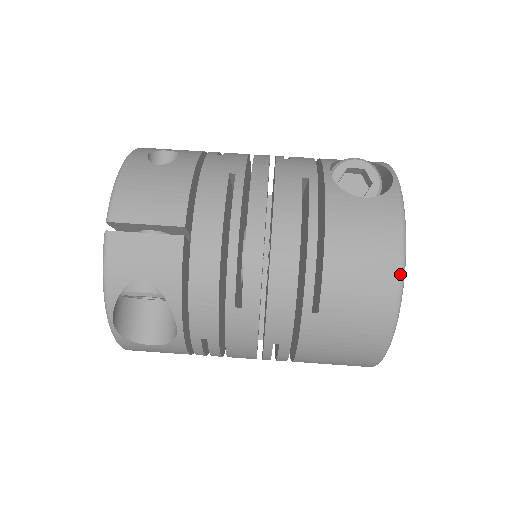
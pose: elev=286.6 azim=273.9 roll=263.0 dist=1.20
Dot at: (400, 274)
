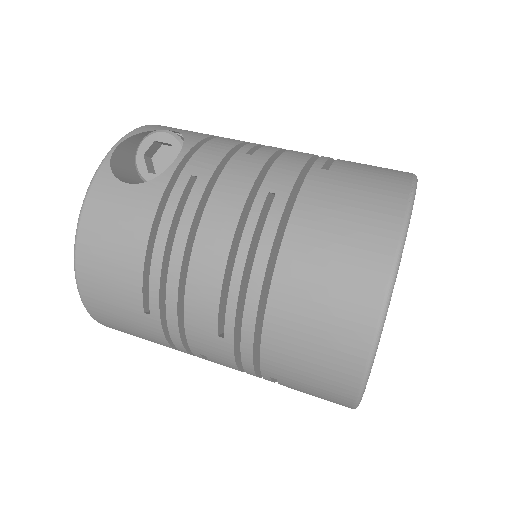
Dot at: (412, 173)
